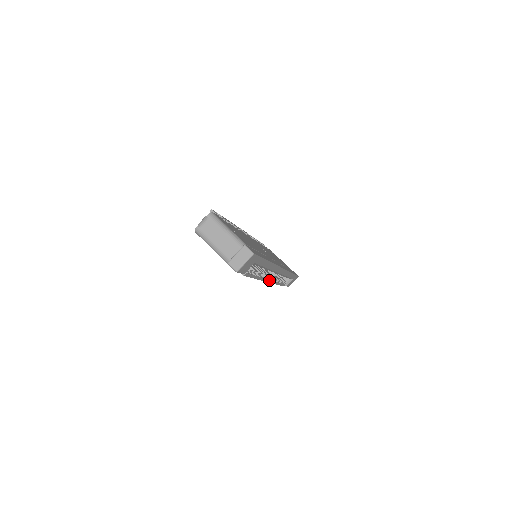
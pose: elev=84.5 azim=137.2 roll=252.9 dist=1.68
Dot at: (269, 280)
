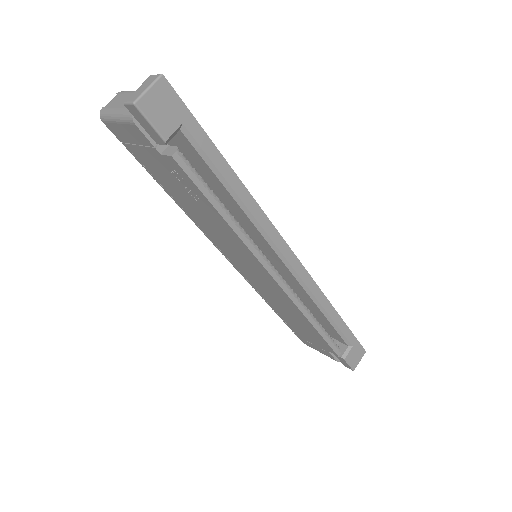
Dot at: (275, 275)
